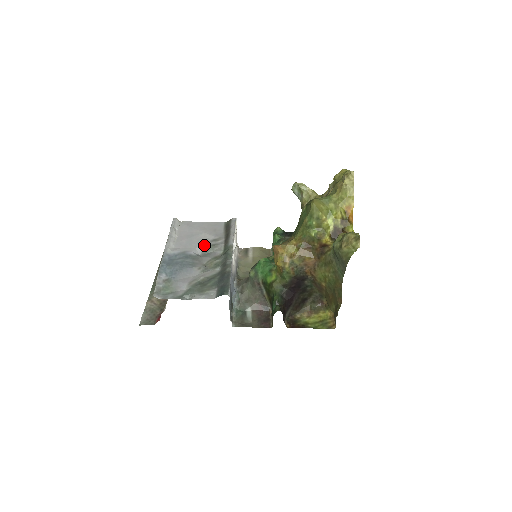
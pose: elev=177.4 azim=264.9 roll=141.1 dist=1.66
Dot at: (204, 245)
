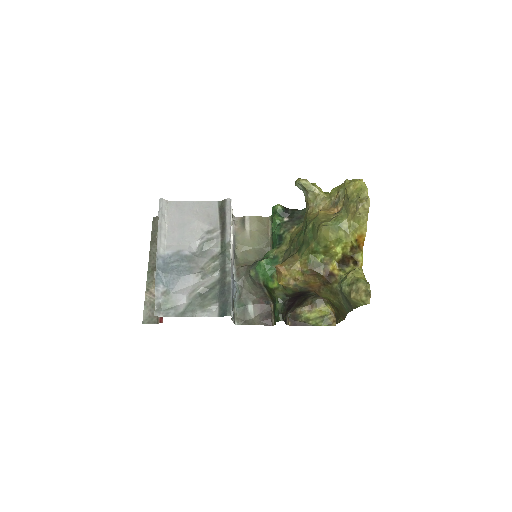
Dot at: (199, 240)
